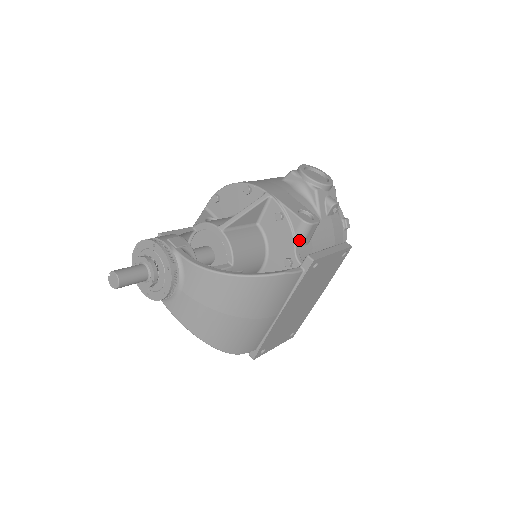
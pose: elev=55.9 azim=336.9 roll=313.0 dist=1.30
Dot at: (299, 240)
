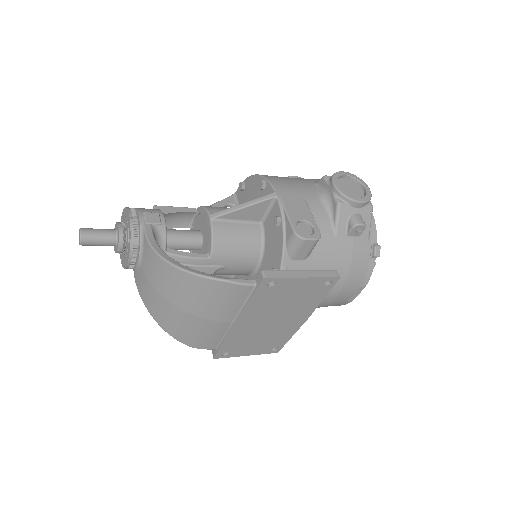
Dot at: (289, 252)
